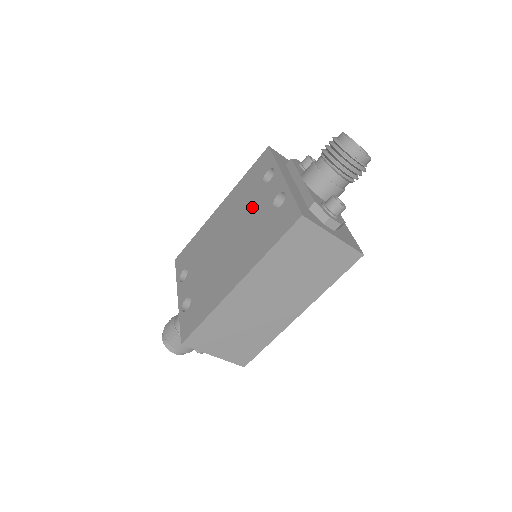
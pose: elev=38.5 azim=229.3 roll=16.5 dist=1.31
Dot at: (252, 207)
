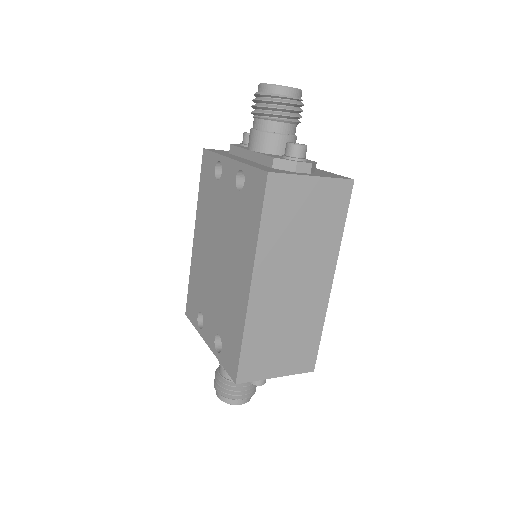
Dot at: (221, 208)
